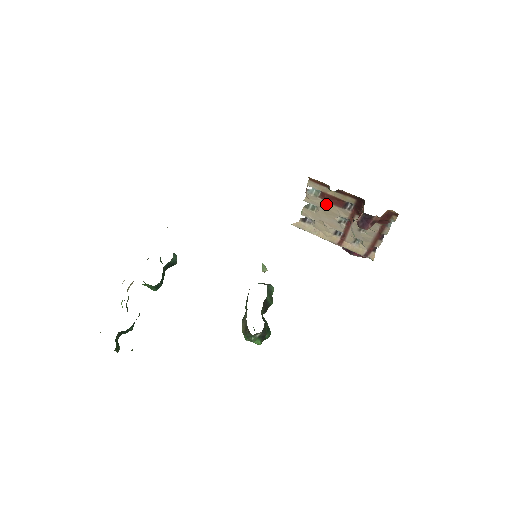
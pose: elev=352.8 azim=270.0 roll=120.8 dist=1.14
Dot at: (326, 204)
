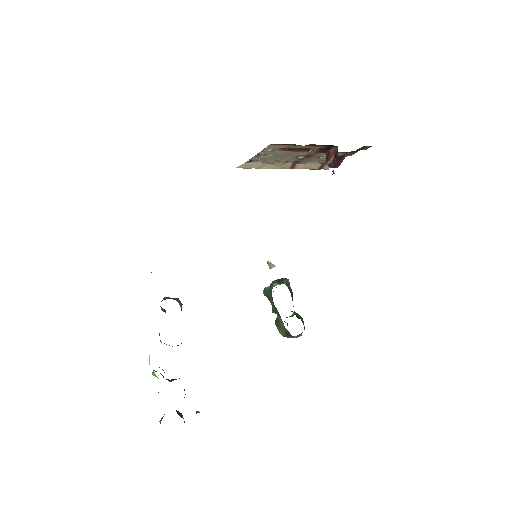
Dot at: (285, 152)
